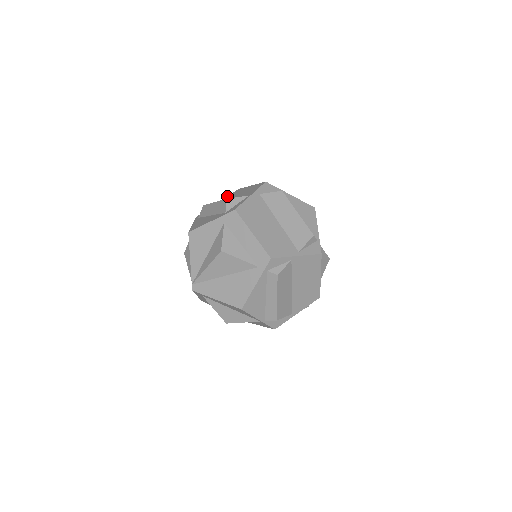
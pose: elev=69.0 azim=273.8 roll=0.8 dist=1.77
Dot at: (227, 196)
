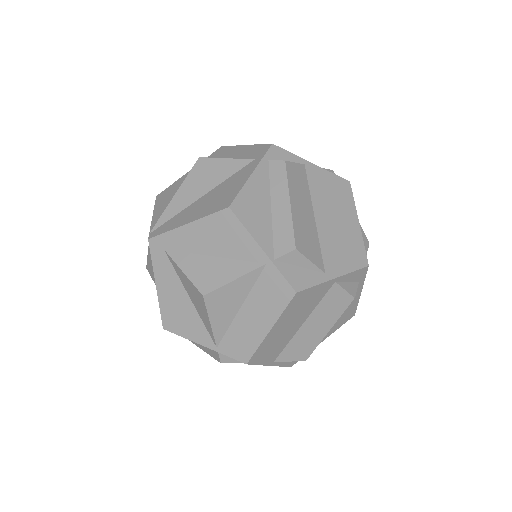
Dot at: occluded
